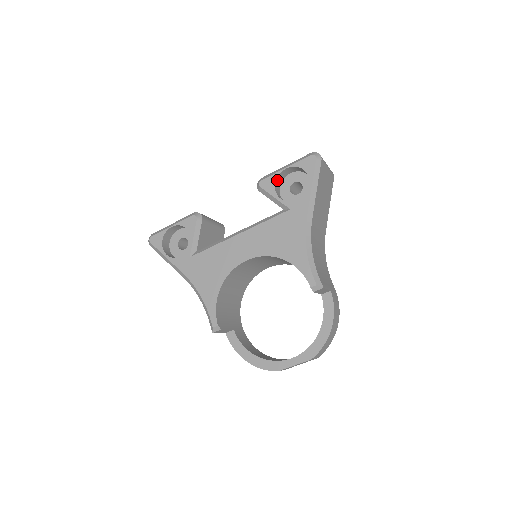
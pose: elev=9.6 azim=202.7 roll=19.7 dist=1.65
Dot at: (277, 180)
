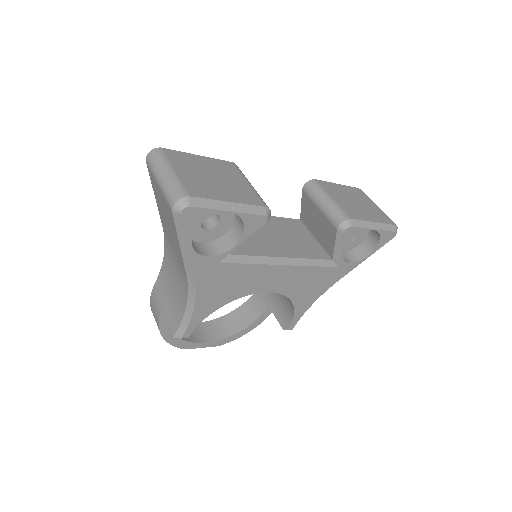
Dot at: occluded
